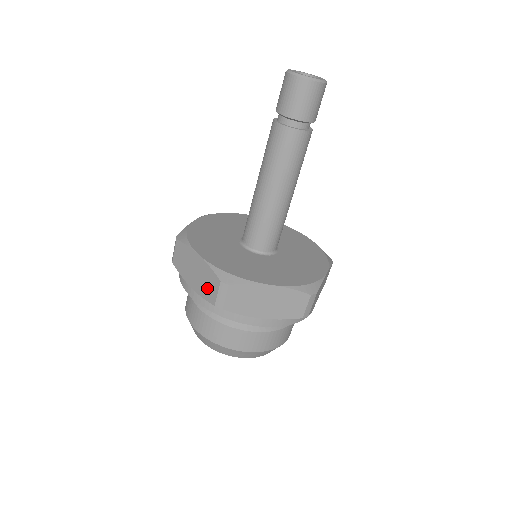
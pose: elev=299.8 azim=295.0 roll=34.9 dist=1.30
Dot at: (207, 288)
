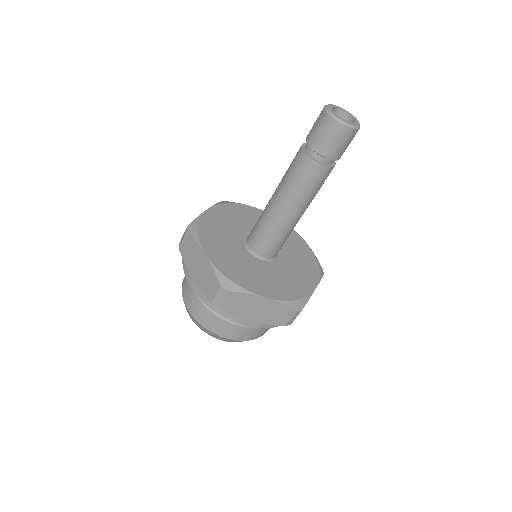
Dot at: (207, 286)
